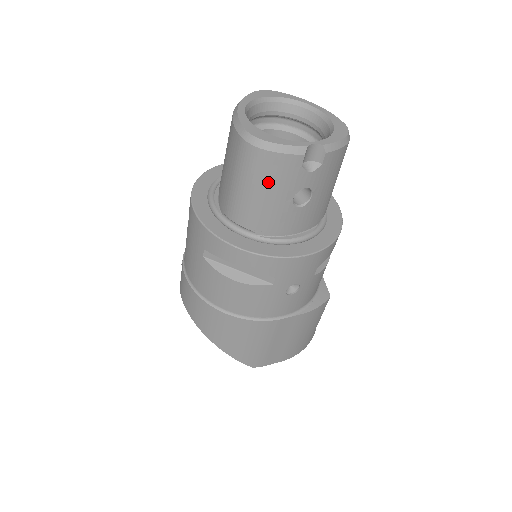
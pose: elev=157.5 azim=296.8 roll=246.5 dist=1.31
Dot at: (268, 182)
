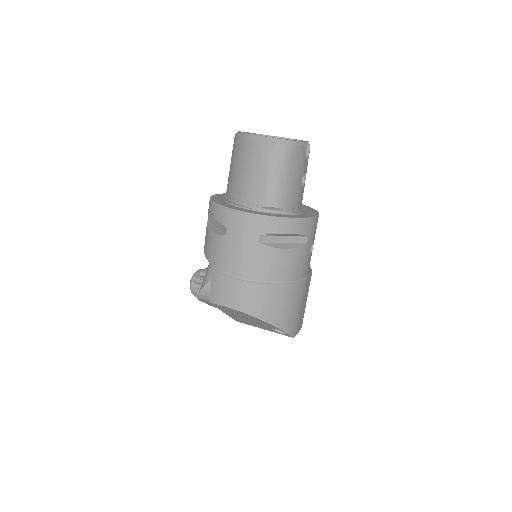
Dot at: (293, 168)
